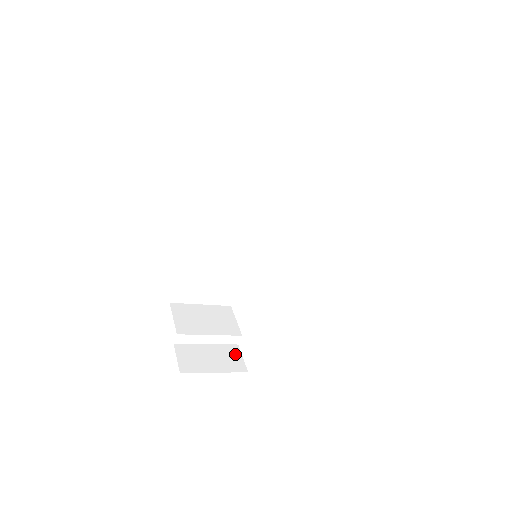
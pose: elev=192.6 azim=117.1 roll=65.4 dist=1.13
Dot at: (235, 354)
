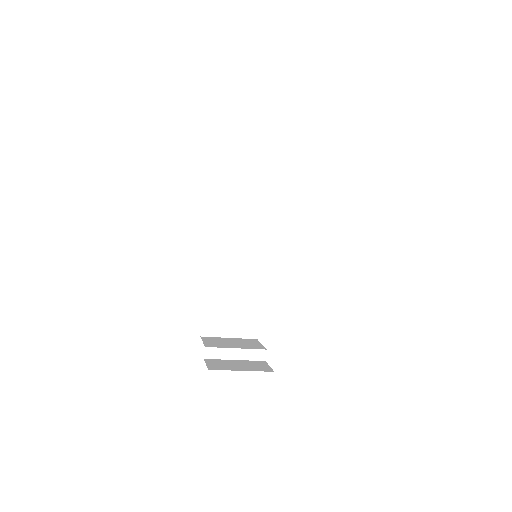
Dot at: (262, 364)
